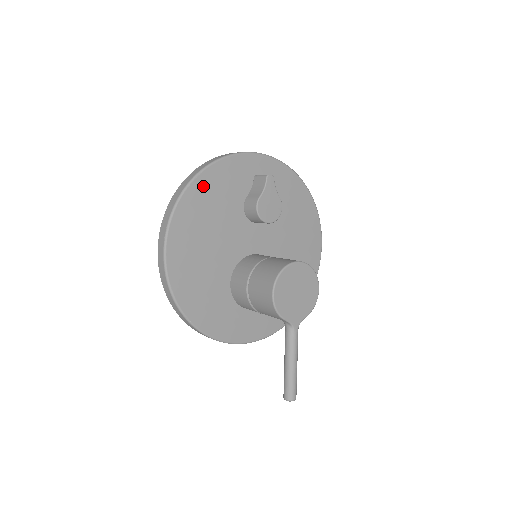
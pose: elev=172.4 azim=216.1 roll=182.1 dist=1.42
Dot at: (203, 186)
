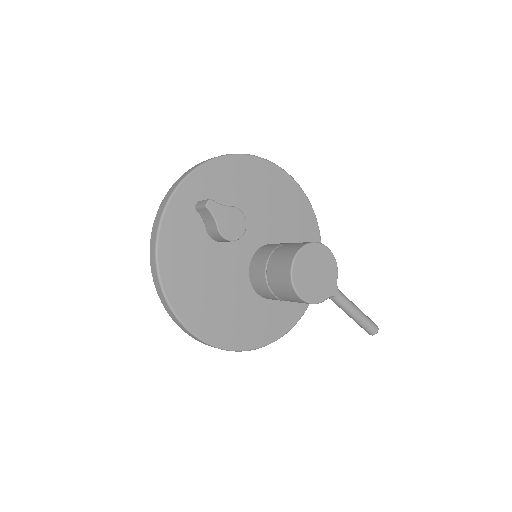
Dot at: (170, 266)
